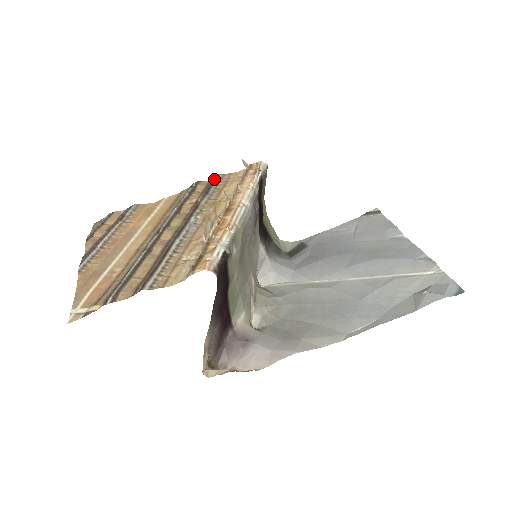
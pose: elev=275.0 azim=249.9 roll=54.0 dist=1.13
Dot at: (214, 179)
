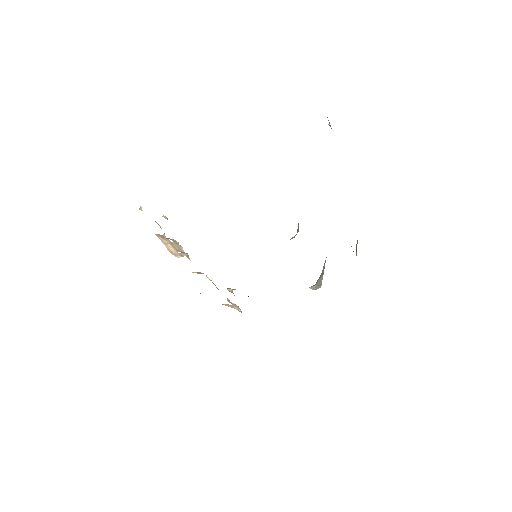
Dot at: occluded
